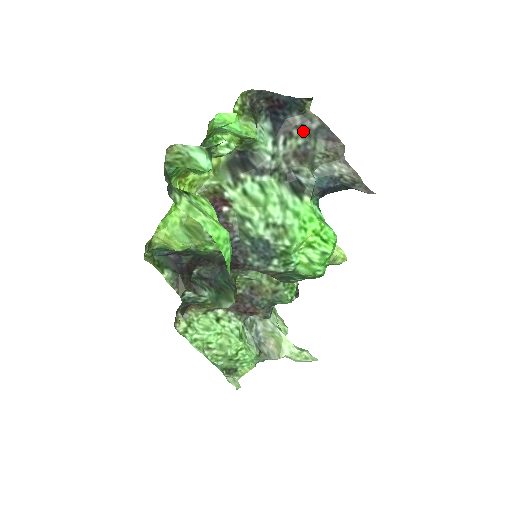
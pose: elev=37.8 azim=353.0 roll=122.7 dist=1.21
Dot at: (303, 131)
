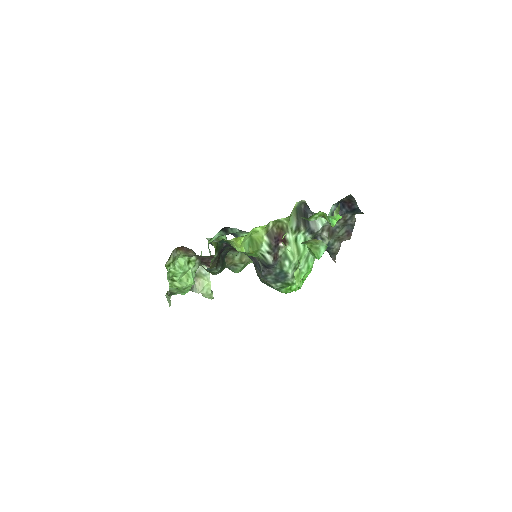
Dot at: (344, 222)
